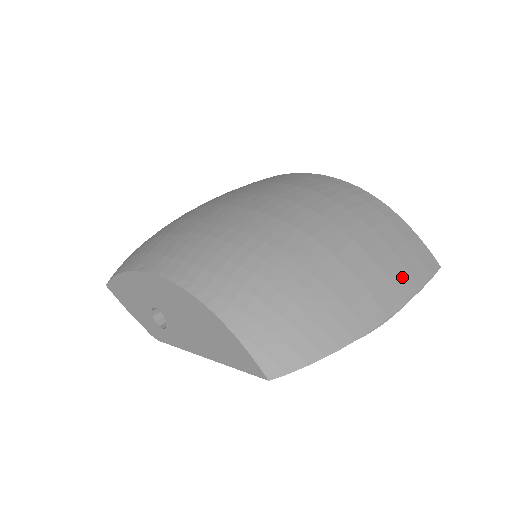
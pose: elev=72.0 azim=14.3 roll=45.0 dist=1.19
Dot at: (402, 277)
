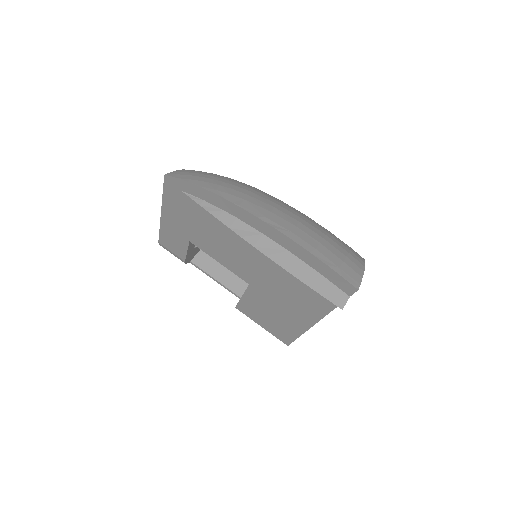
Dot at: (308, 239)
